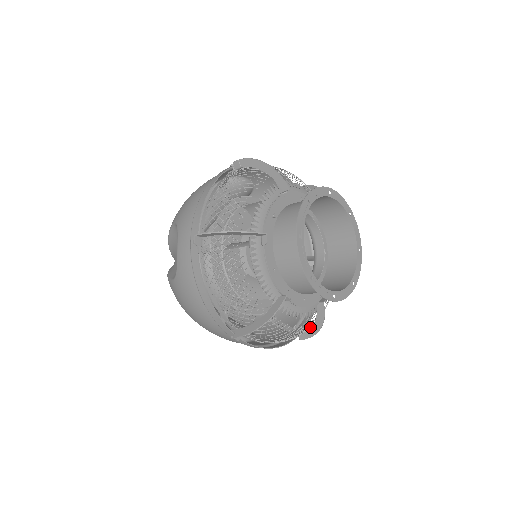
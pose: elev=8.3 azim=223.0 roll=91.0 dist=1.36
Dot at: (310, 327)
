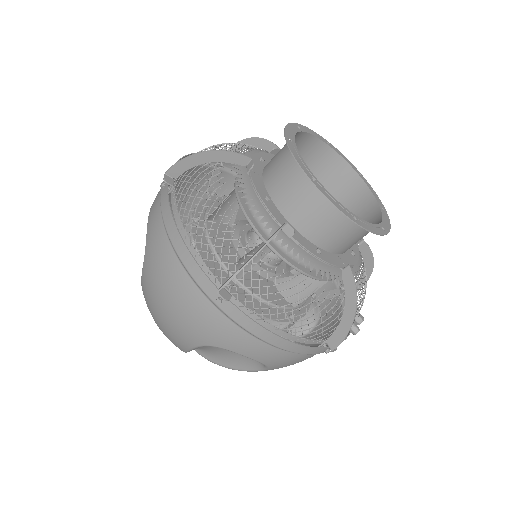
Dot at: occluded
